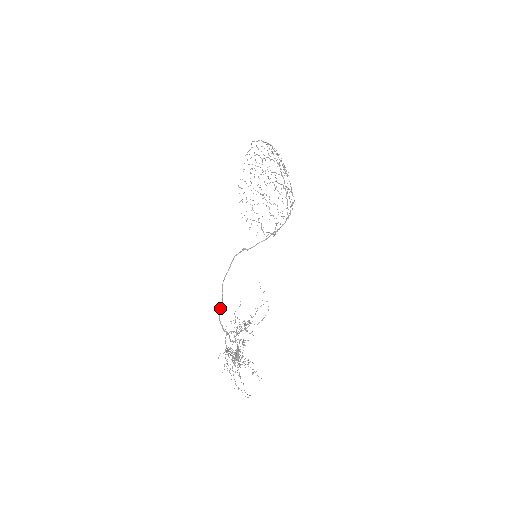
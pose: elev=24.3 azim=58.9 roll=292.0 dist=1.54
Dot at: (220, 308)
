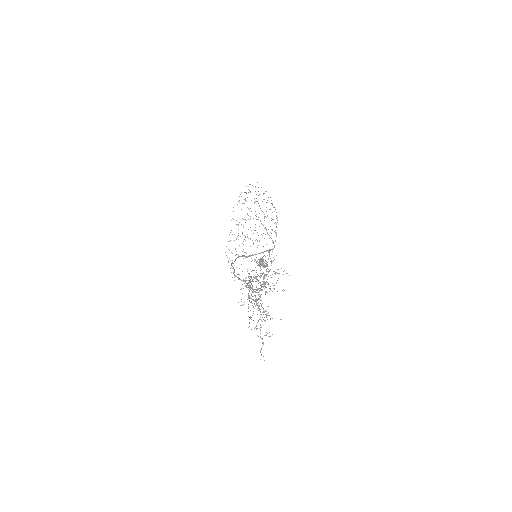
Dot at: occluded
